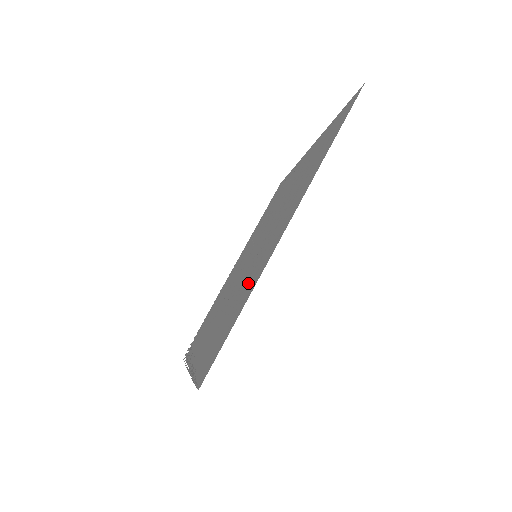
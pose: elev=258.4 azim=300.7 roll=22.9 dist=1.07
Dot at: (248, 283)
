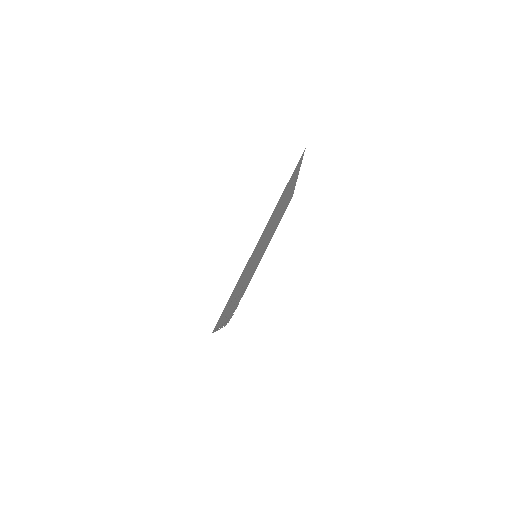
Dot at: occluded
